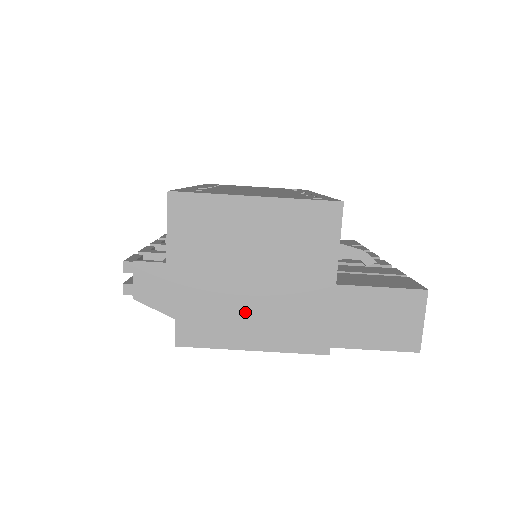
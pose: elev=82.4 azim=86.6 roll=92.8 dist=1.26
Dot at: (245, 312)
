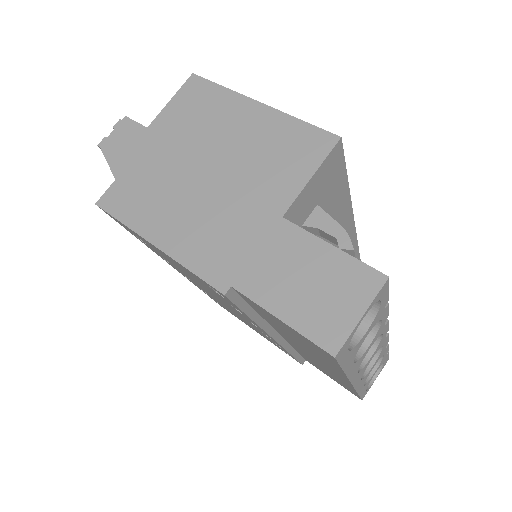
Dot at: (176, 202)
